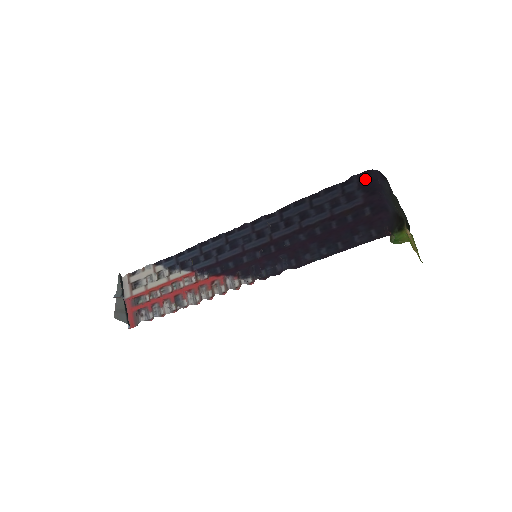
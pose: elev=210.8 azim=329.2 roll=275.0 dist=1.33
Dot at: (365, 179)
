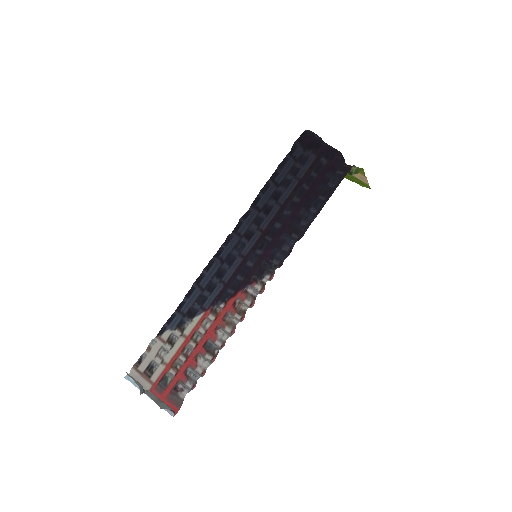
Dot at: (305, 140)
